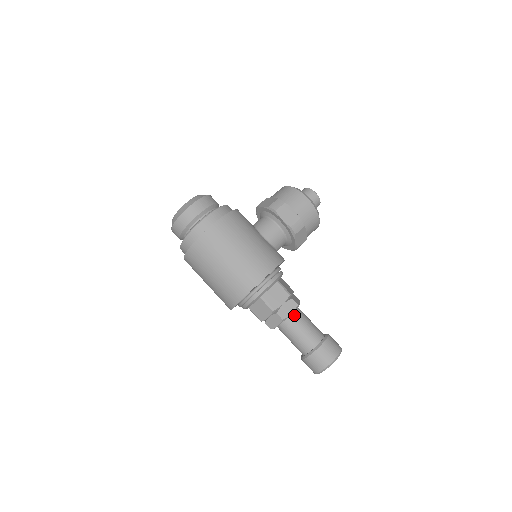
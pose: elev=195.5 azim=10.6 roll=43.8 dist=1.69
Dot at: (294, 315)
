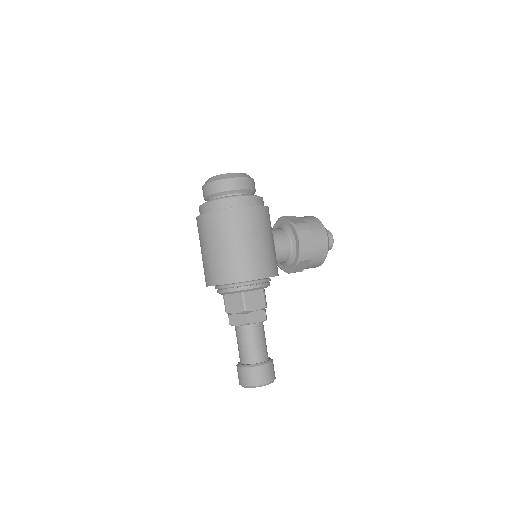
Dot at: (258, 325)
